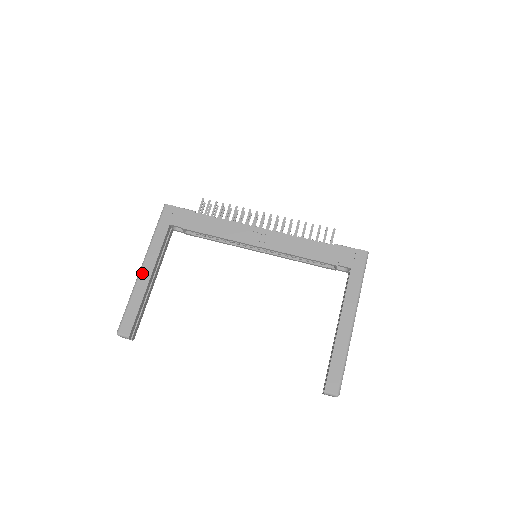
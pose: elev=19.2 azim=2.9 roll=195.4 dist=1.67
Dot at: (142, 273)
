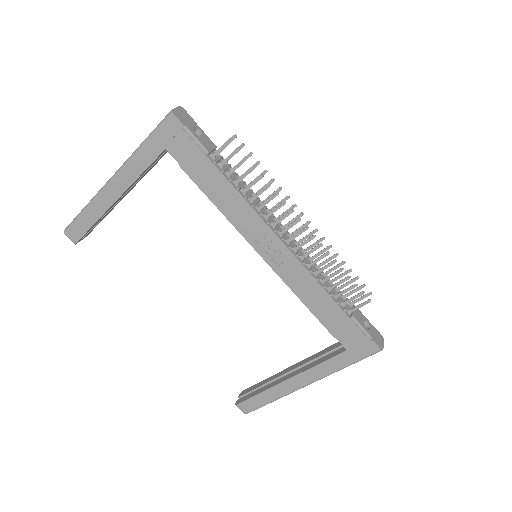
Dot at: (108, 188)
